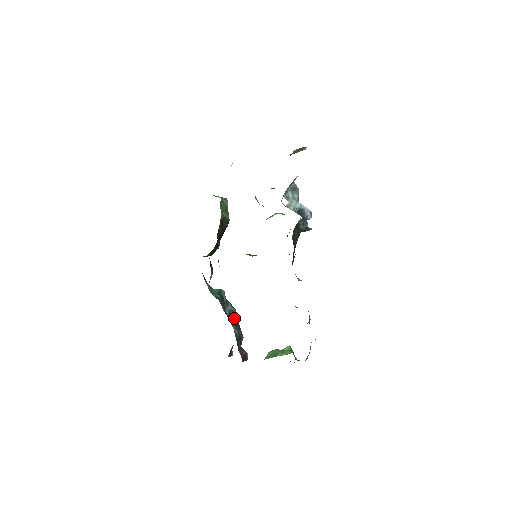
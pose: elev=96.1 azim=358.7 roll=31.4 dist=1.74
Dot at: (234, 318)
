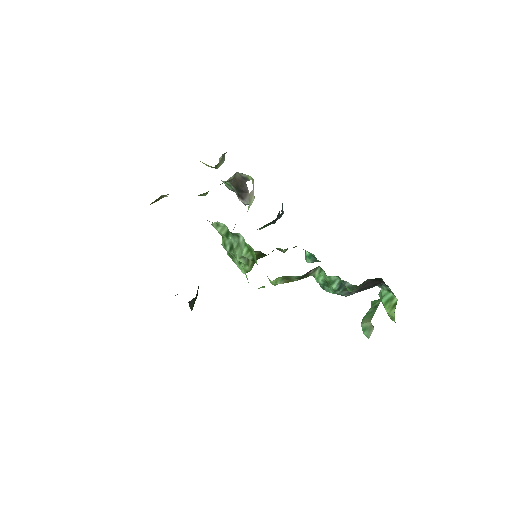
Dot at: occluded
